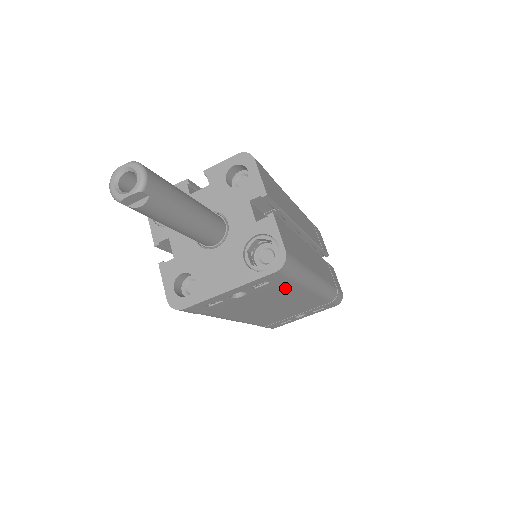
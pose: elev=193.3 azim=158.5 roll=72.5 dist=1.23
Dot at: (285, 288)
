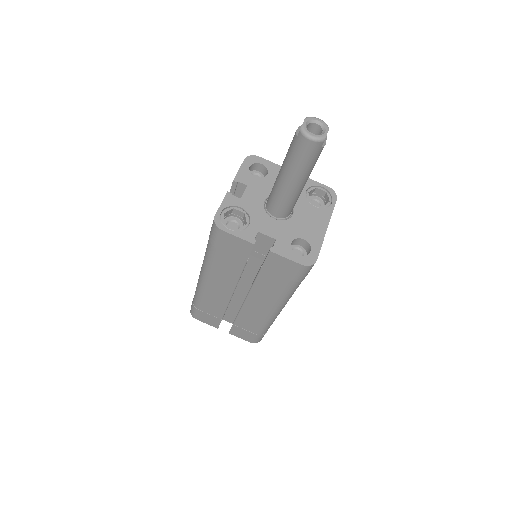
Dot at: occluded
